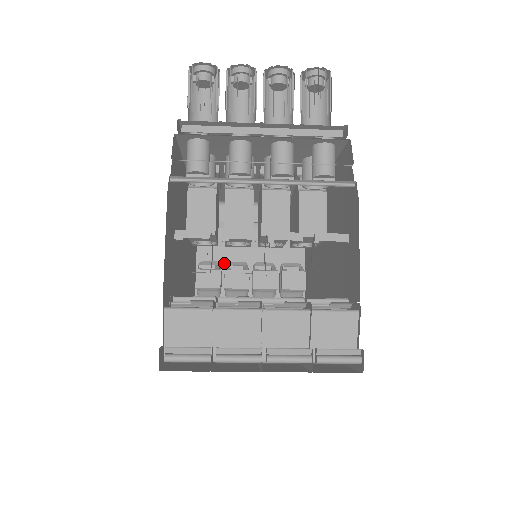
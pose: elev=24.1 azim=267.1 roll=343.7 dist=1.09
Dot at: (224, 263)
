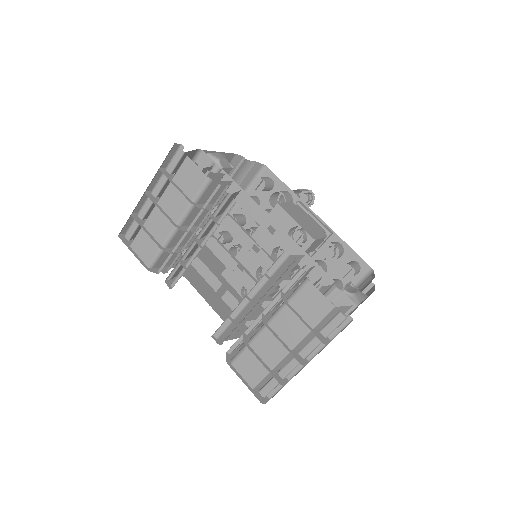
Dot at: occluded
